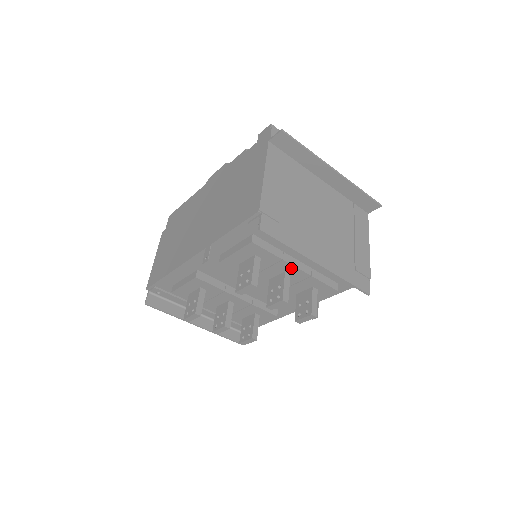
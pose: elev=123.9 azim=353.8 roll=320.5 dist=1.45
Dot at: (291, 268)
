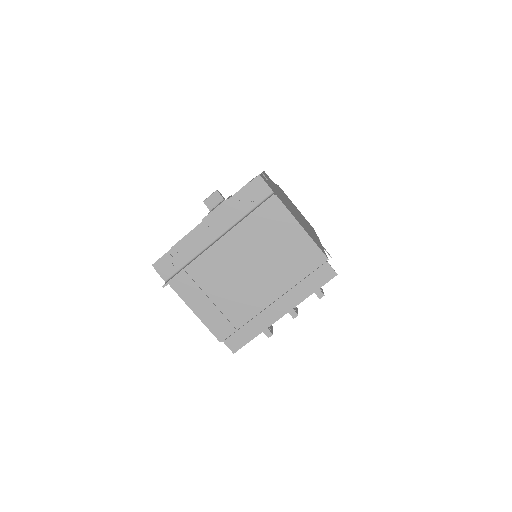
Dot at: occluded
